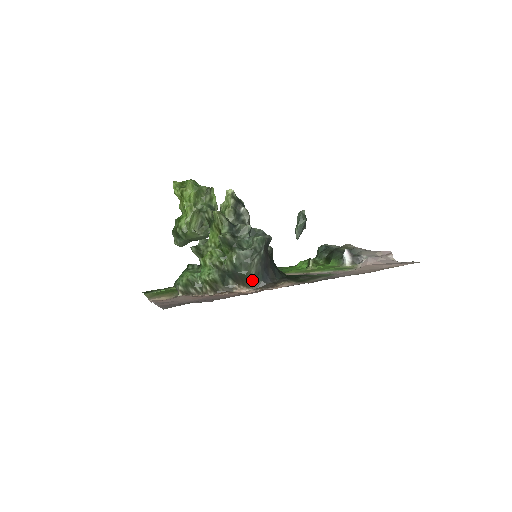
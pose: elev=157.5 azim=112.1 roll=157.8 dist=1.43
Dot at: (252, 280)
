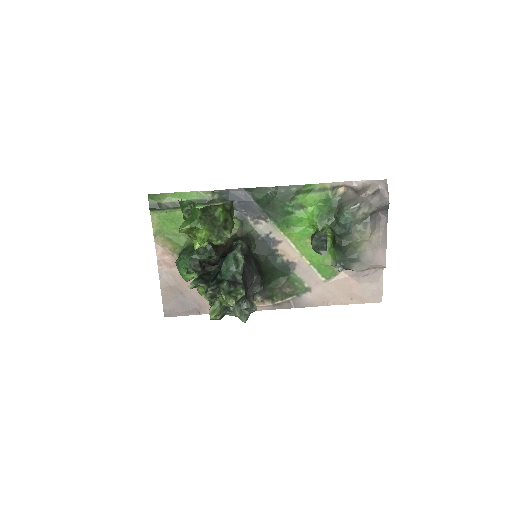
Dot at: occluded
